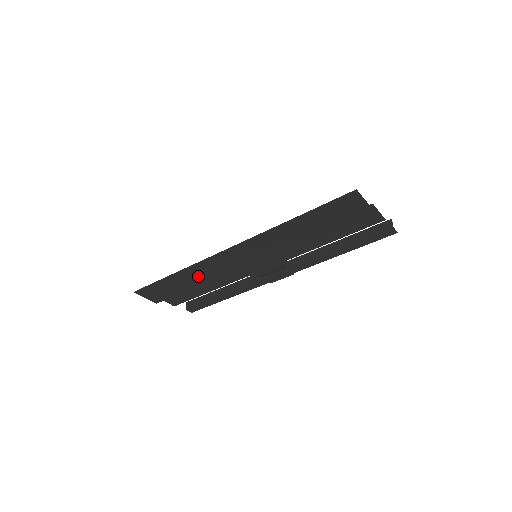
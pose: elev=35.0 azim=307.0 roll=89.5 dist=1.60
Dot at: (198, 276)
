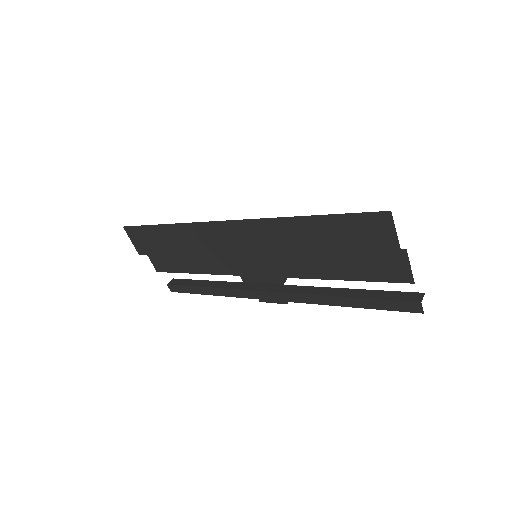
Dot at: (187, 242)
